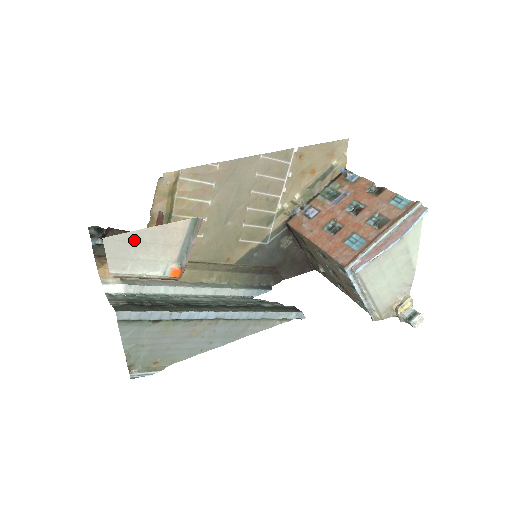
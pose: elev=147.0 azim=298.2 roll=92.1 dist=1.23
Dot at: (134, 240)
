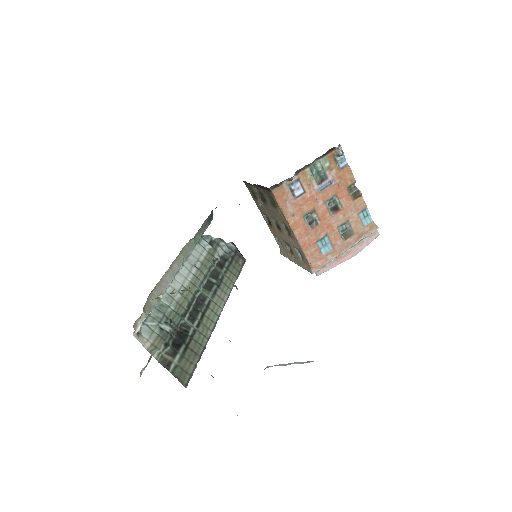
Dot at: occluded
